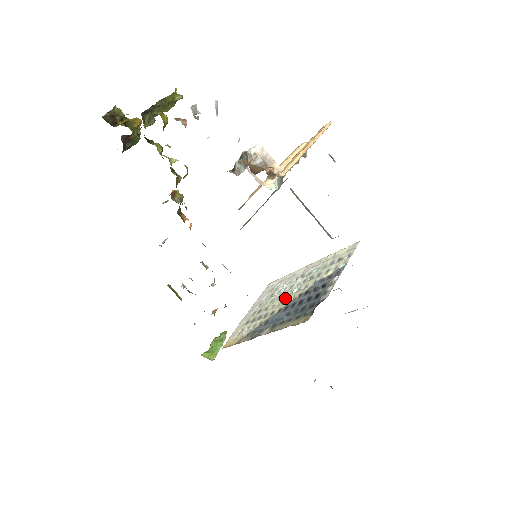
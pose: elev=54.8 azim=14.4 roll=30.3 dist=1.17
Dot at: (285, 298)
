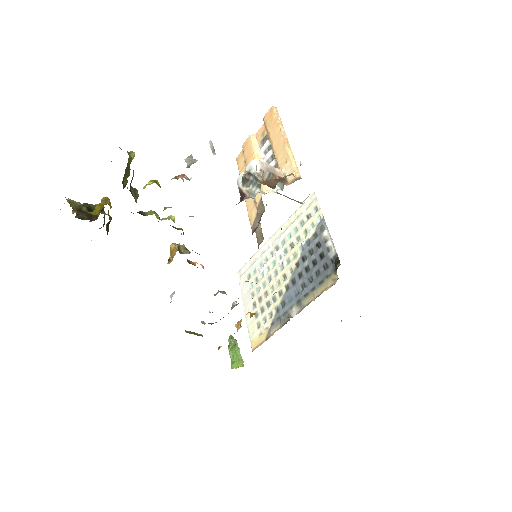
Dot at: (280, 275)
